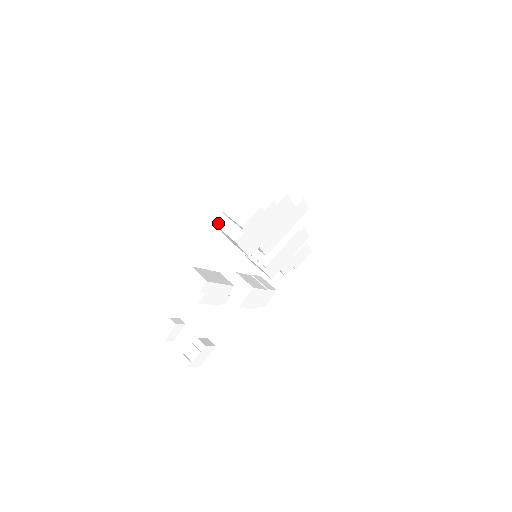
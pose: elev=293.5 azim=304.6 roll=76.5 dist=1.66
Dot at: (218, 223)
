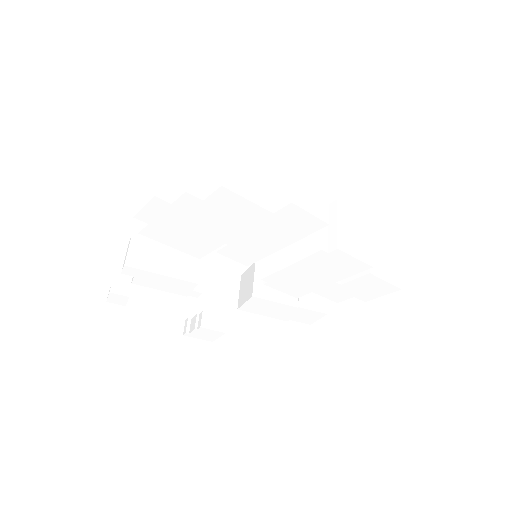
Dot at: occluded
